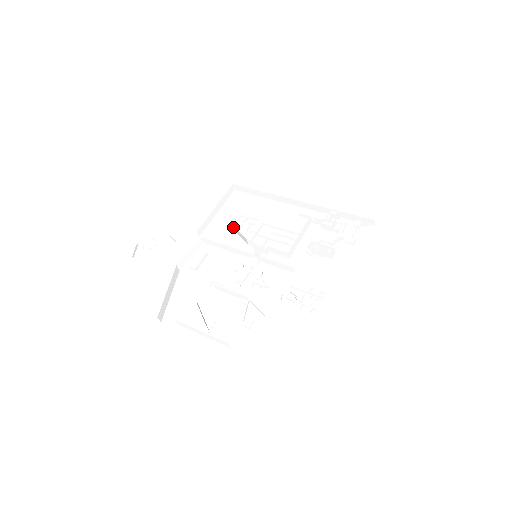
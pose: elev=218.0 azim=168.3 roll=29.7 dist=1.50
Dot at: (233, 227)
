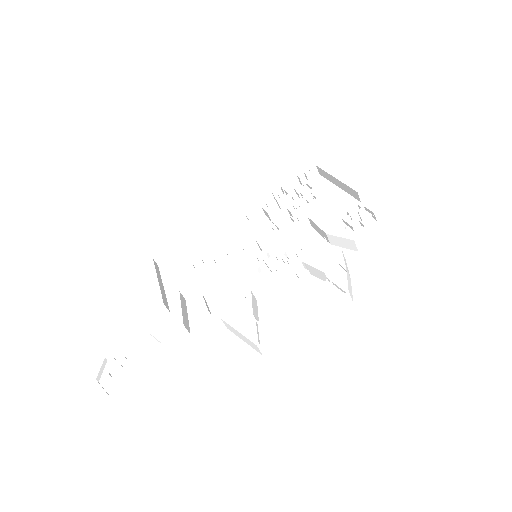
Dot at: (199, 271)
